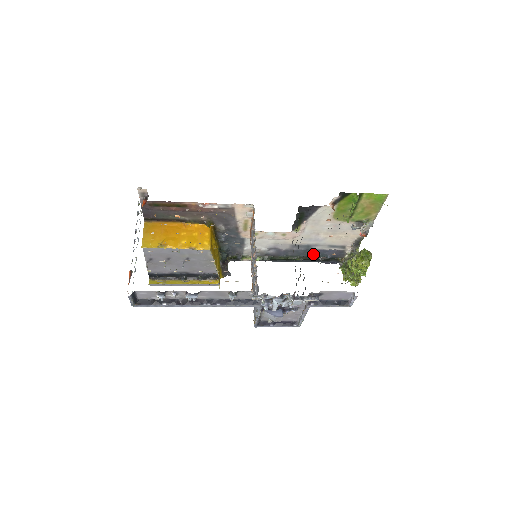
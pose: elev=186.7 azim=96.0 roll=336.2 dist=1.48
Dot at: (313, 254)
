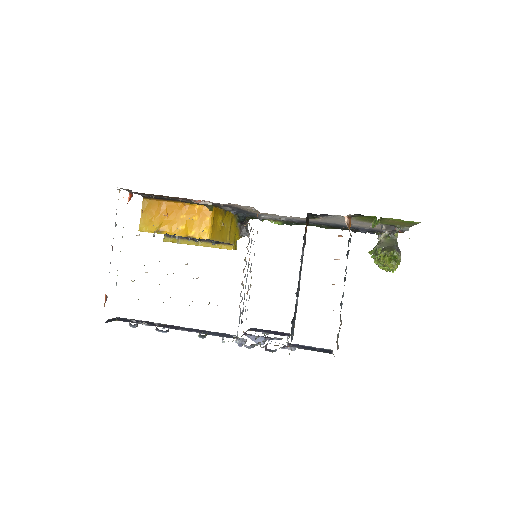
Dot at: (344, 226)
